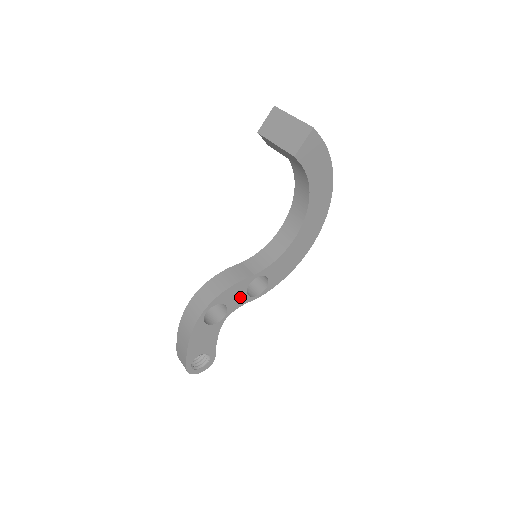
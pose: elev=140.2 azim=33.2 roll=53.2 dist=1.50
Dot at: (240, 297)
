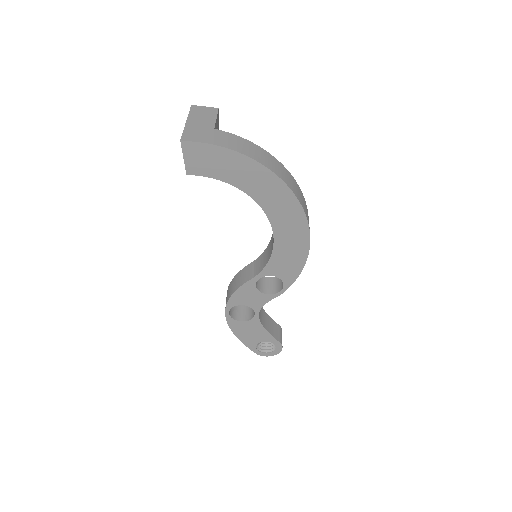
Dot at: (257, 297)
